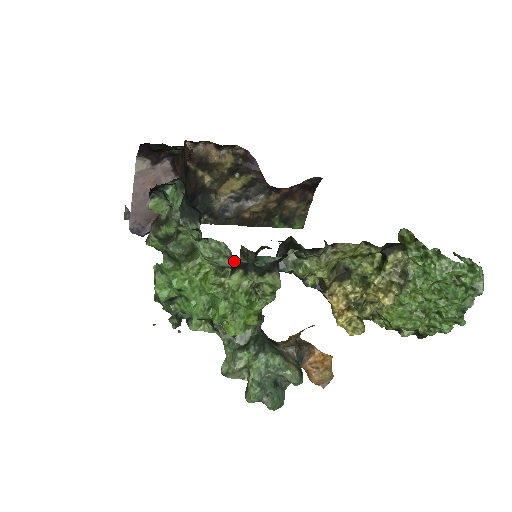
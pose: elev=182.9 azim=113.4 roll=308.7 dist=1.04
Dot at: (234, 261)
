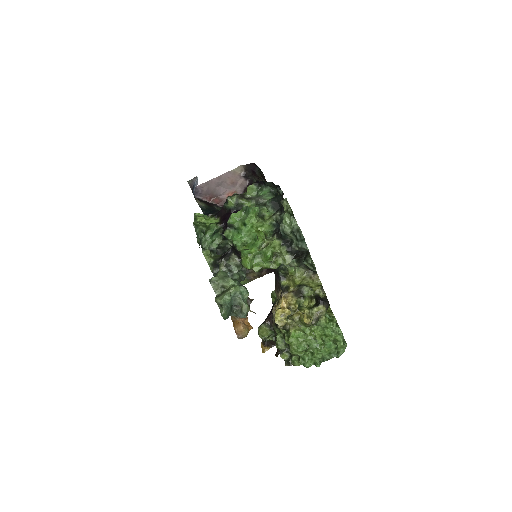
Dot at: (291, 233)
